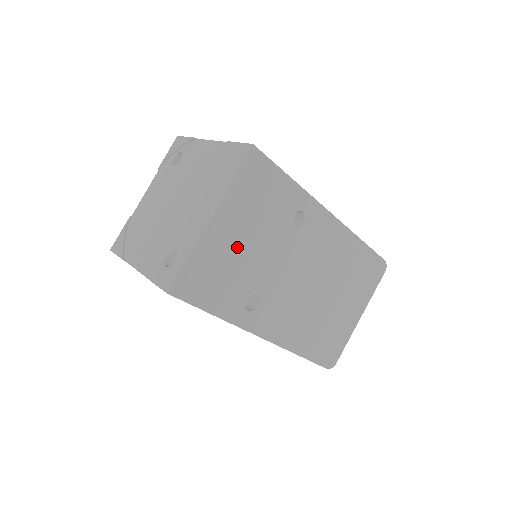
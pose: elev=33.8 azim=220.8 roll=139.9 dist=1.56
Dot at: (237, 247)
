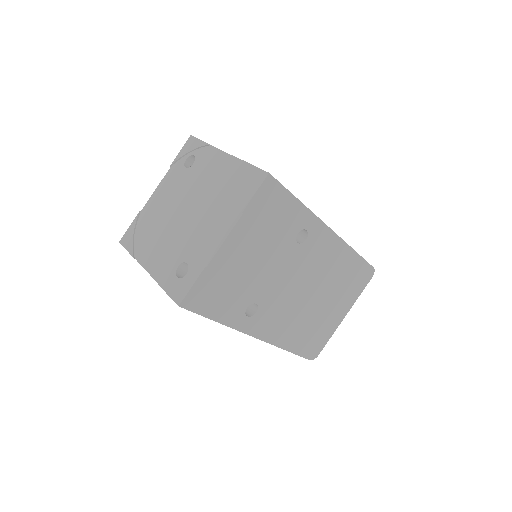
Dot at: (244, 264)
